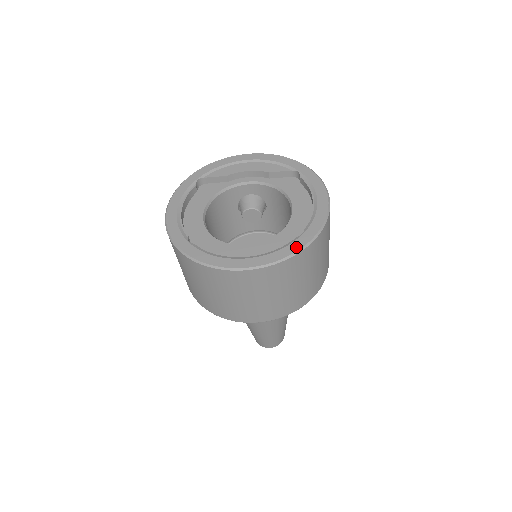
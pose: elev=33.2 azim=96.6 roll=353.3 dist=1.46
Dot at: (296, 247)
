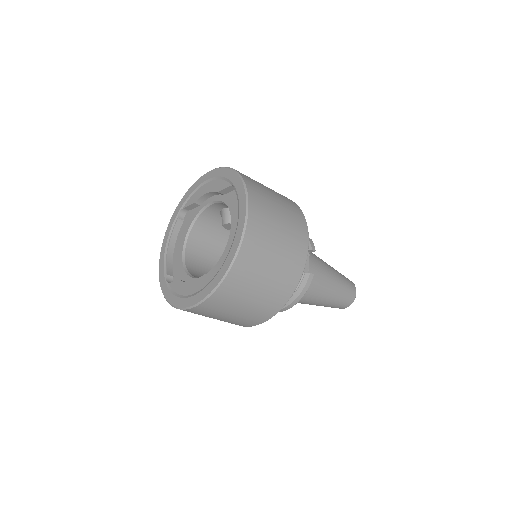
Dot at: (215, 283)
